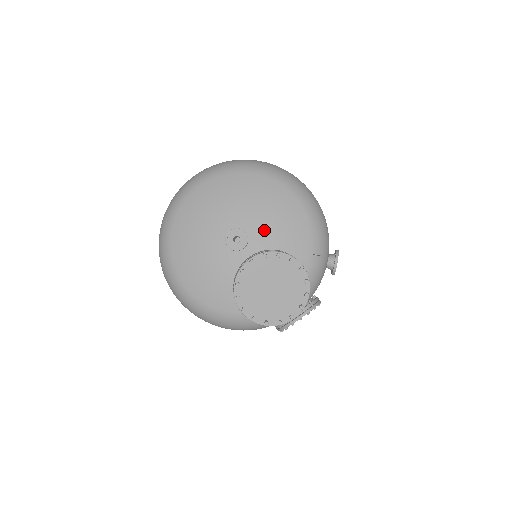
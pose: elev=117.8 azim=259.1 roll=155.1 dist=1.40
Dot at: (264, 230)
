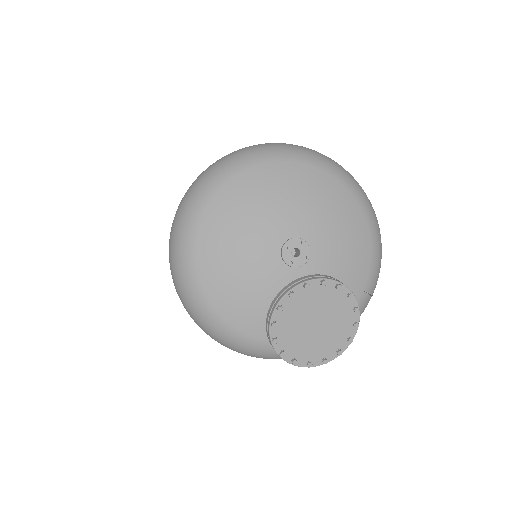
Dot at: (325, 248)
